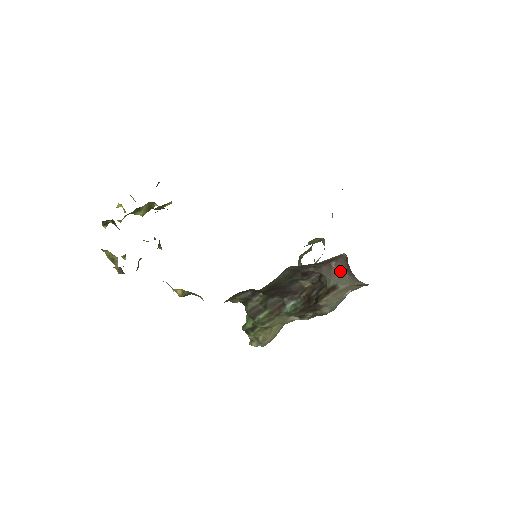
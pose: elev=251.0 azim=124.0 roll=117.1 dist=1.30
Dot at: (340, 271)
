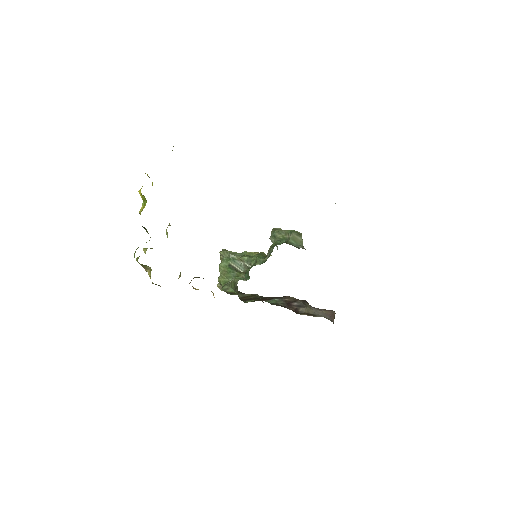
Dot at: (325, 314)
